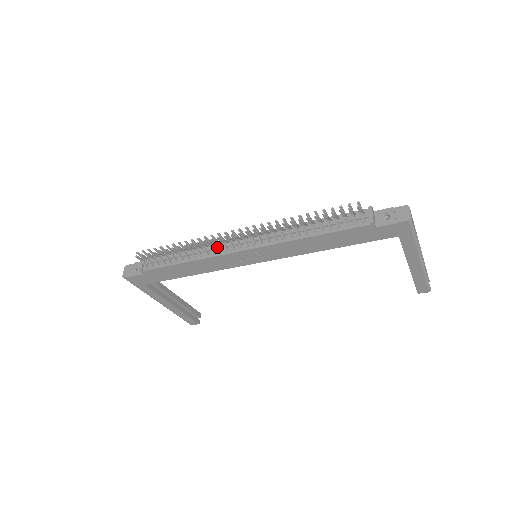
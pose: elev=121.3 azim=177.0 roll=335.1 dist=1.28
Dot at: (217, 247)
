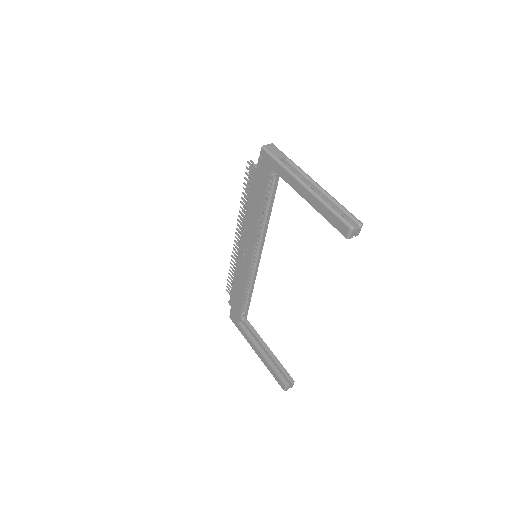
Dot at: occluded
